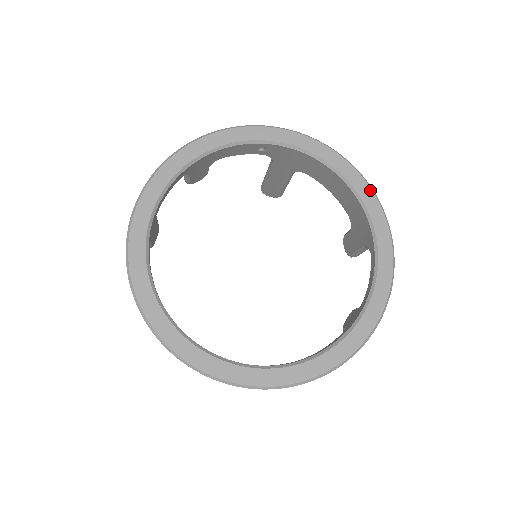
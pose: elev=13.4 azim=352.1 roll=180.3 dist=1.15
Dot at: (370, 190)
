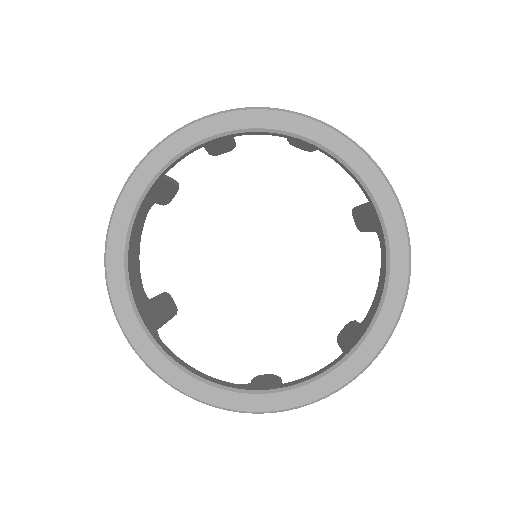
Dot at: (393, 324)
